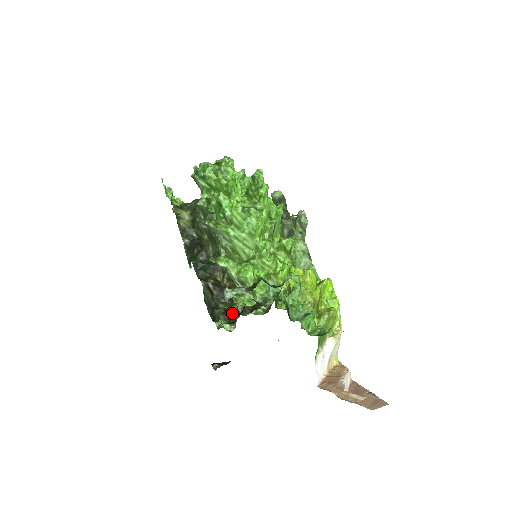
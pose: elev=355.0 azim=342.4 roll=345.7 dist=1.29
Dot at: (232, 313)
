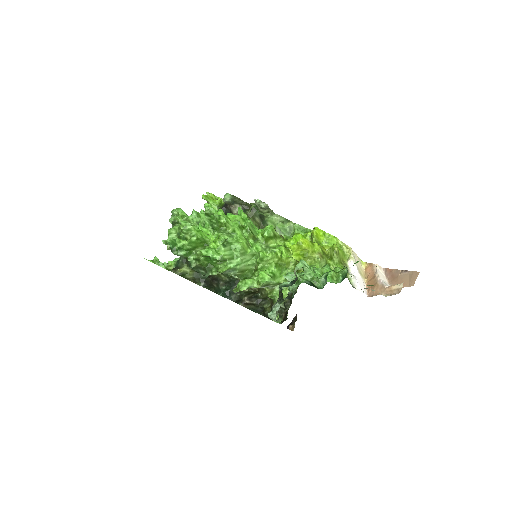
Dot at: (280, 312)
